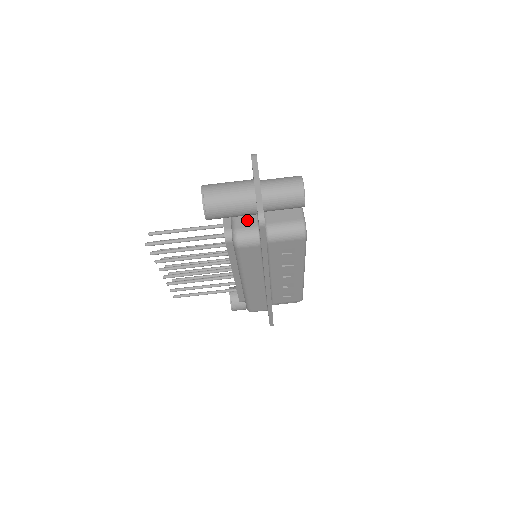
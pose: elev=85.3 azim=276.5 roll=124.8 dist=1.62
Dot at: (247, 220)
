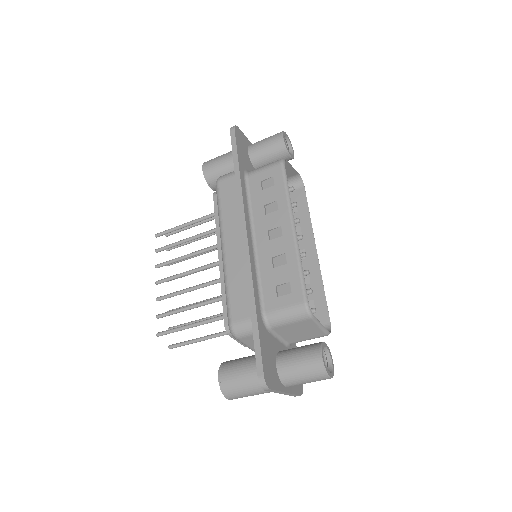
Dot at: occluded
